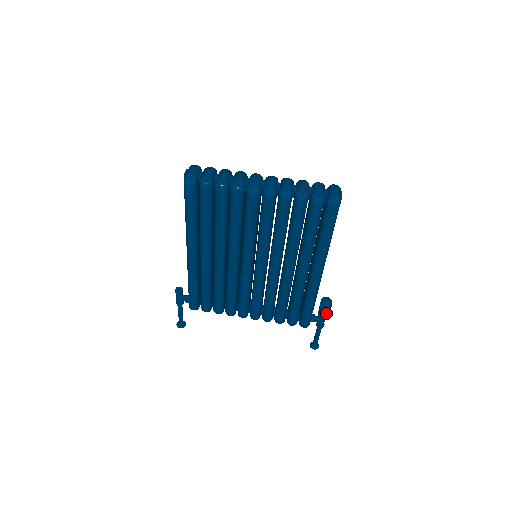
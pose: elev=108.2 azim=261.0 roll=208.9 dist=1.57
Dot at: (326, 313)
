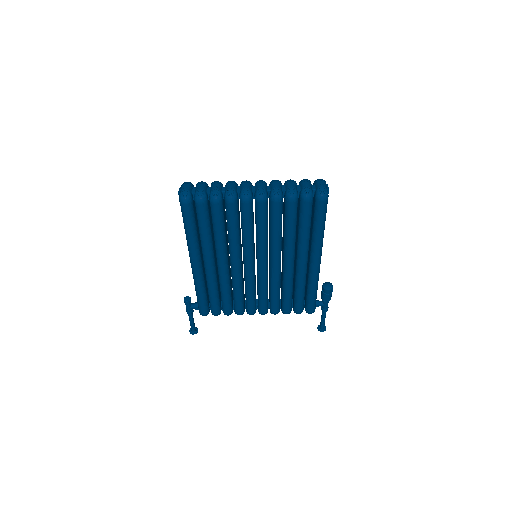
Dot at: (329, 297)
